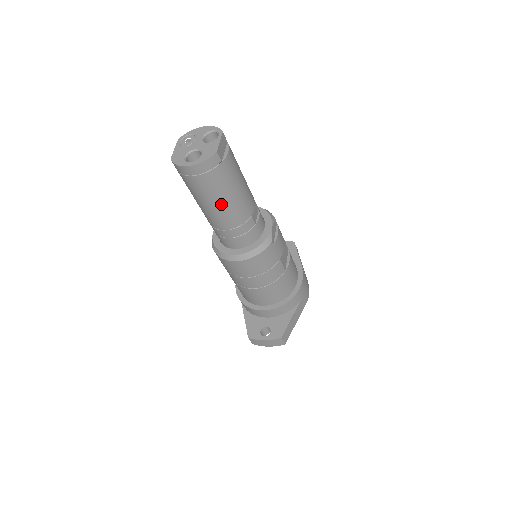
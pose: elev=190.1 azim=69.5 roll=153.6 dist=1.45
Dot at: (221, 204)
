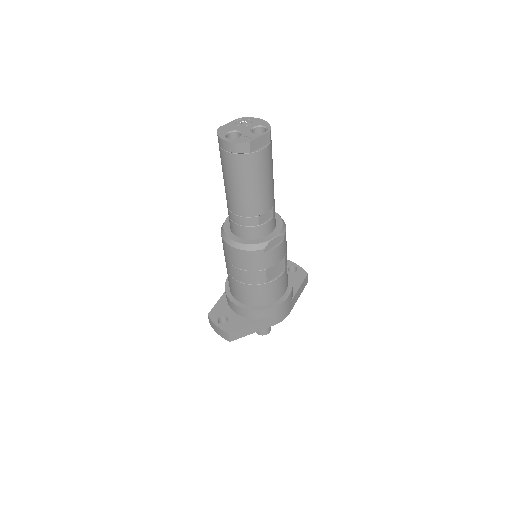
Dot at: (235, 188)
